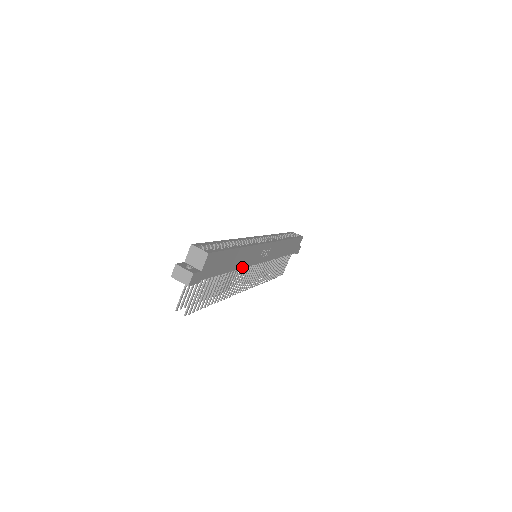
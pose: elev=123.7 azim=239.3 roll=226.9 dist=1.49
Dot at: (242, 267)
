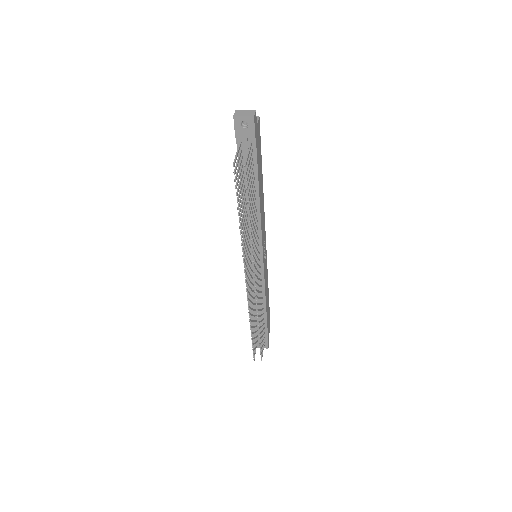
Dot at: (260, 218)
